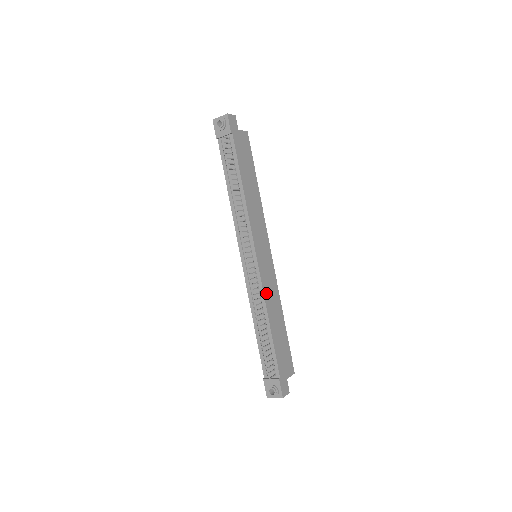
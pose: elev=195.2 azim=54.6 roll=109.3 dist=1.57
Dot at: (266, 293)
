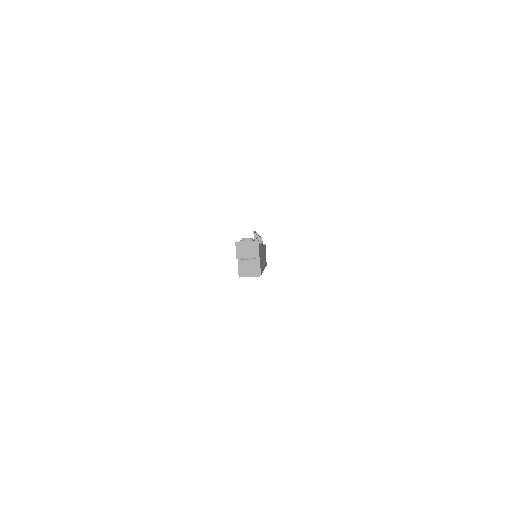
Dot at: (262, 249)
